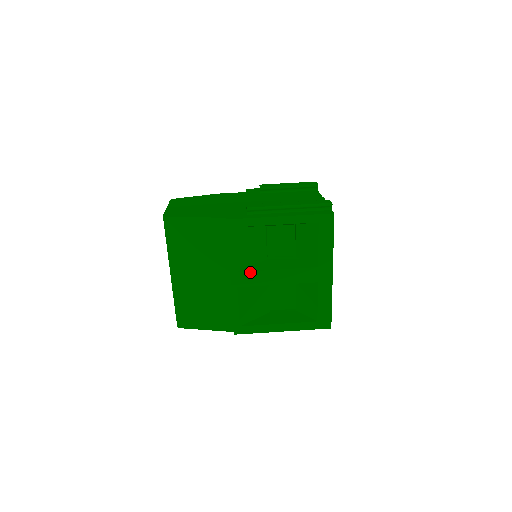
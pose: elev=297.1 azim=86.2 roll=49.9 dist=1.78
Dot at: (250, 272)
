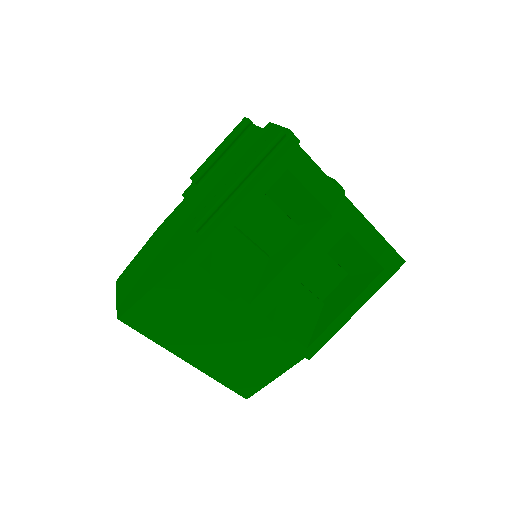
Dot at: (264, 291)
